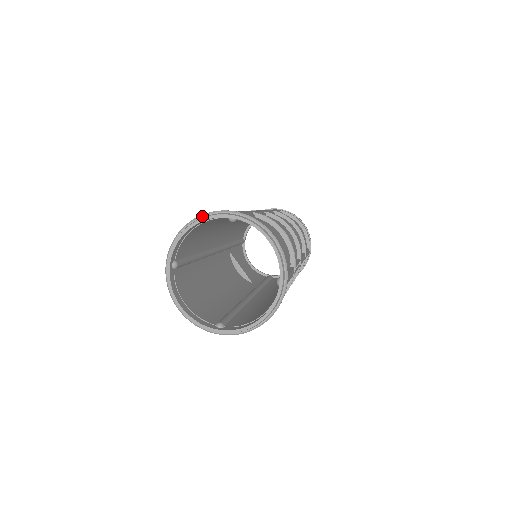
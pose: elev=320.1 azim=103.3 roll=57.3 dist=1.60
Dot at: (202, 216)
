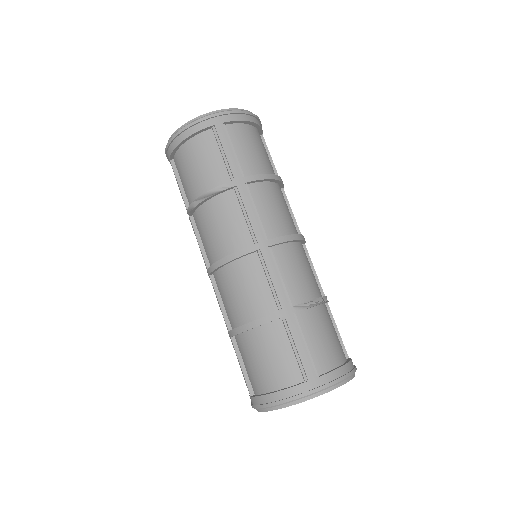
Dot at: (289, 403)
